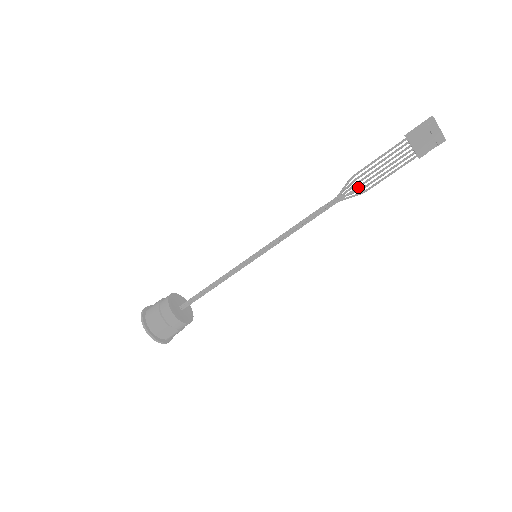
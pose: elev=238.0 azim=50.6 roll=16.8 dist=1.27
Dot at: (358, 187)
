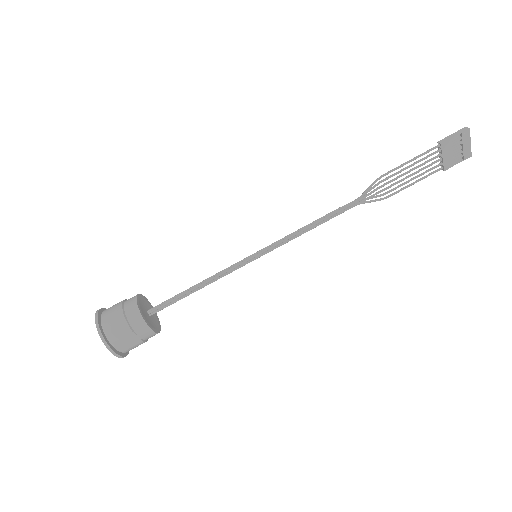
Dot at: (381, 191)
